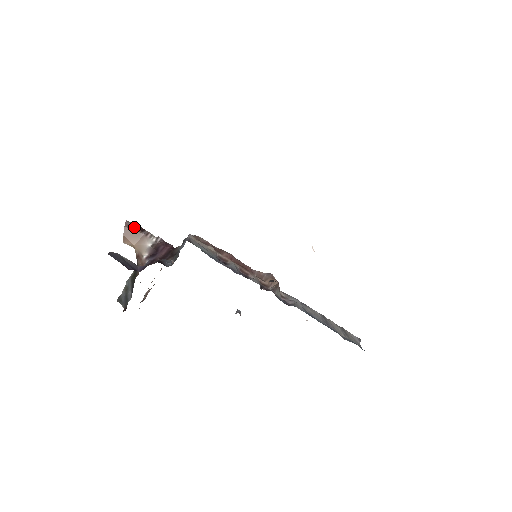
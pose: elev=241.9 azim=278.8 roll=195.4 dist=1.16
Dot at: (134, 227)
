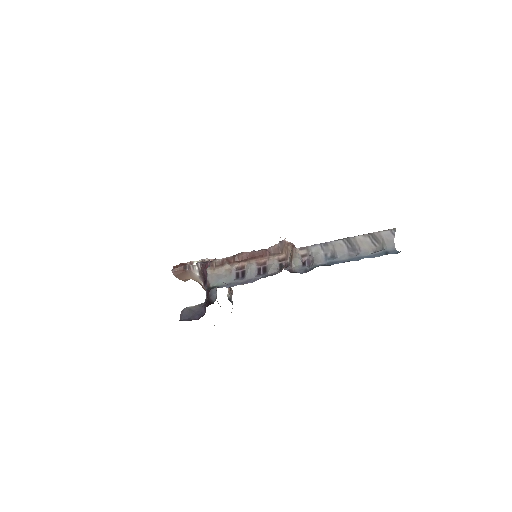
Dot at: (179, 271)
